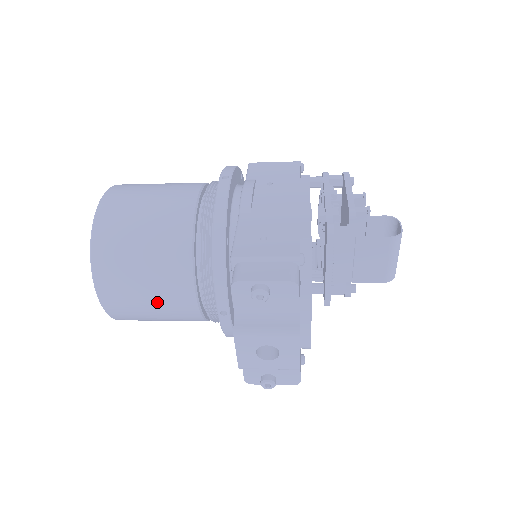
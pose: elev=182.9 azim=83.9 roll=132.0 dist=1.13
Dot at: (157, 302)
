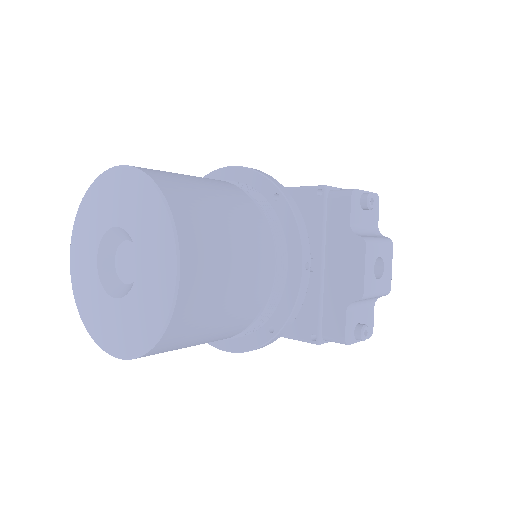
Dot at: (239, 271)
